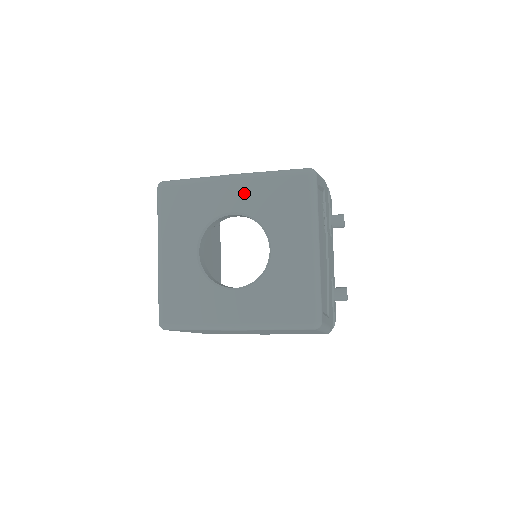
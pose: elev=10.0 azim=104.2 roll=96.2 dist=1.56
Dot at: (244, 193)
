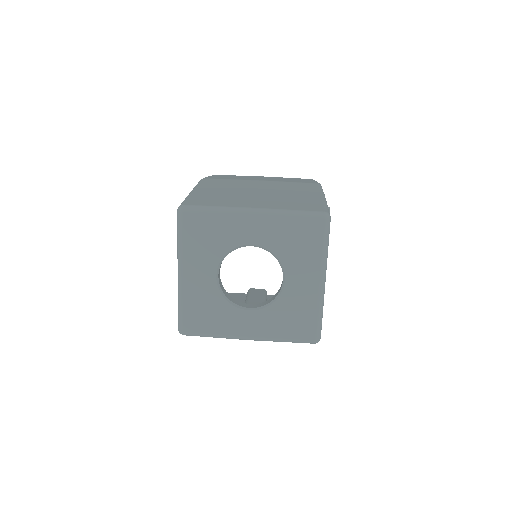
Dot at: (264, 229)
